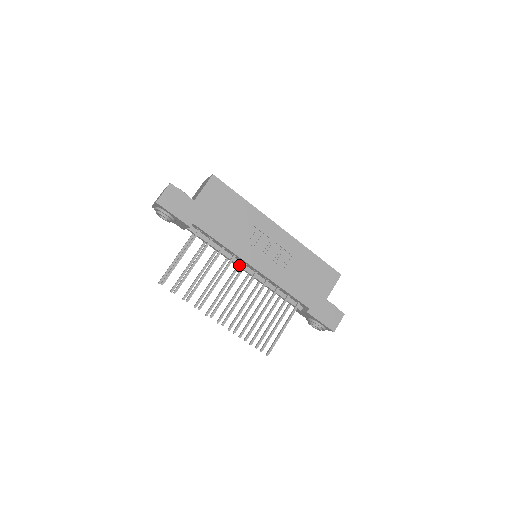
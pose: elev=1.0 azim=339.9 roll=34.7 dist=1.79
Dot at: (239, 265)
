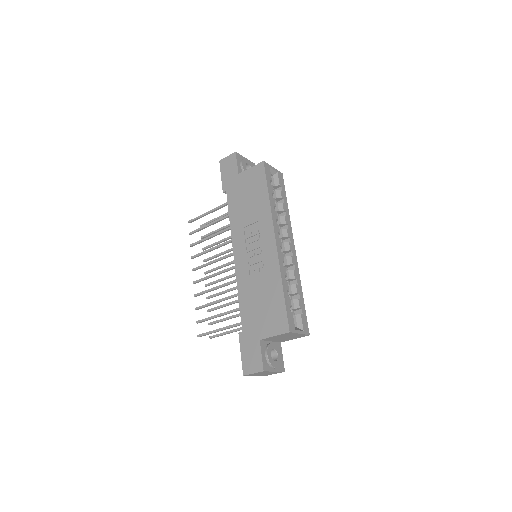
Dot at: occluded
